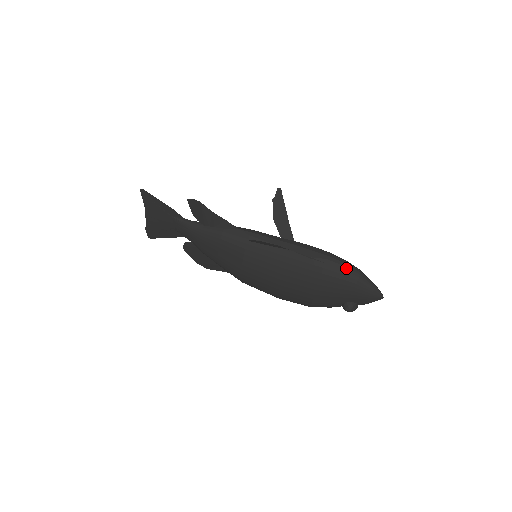
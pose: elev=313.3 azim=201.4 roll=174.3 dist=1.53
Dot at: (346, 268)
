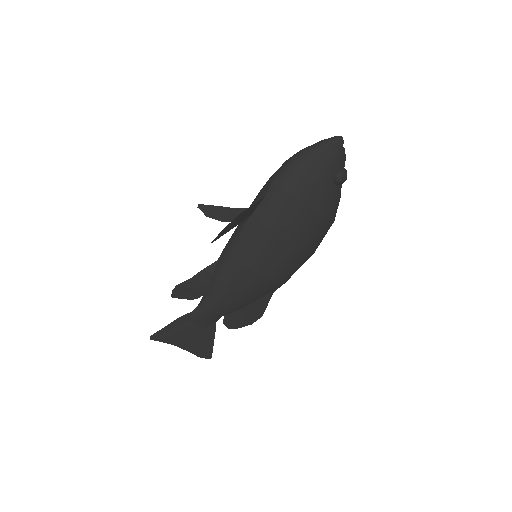
Dot at: (289, 163)
